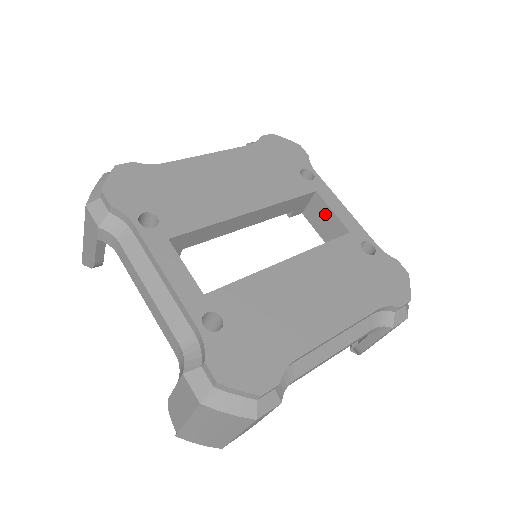
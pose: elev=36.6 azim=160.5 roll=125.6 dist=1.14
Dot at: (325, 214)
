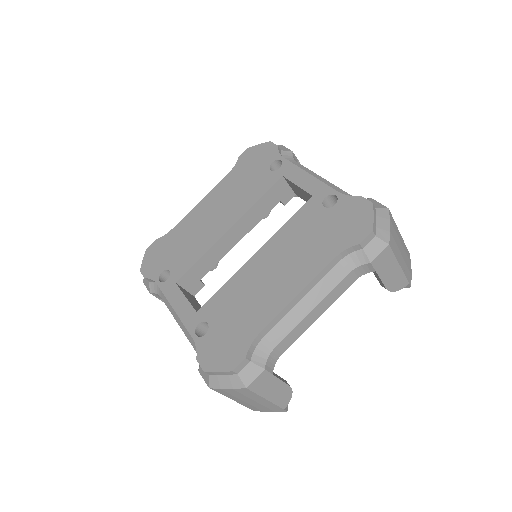
Dot at: (298, 190)
